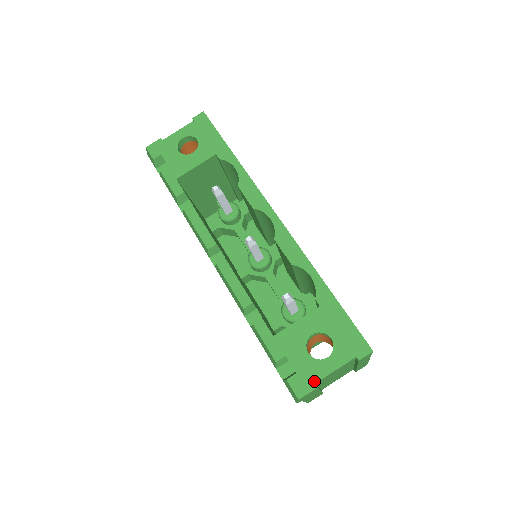
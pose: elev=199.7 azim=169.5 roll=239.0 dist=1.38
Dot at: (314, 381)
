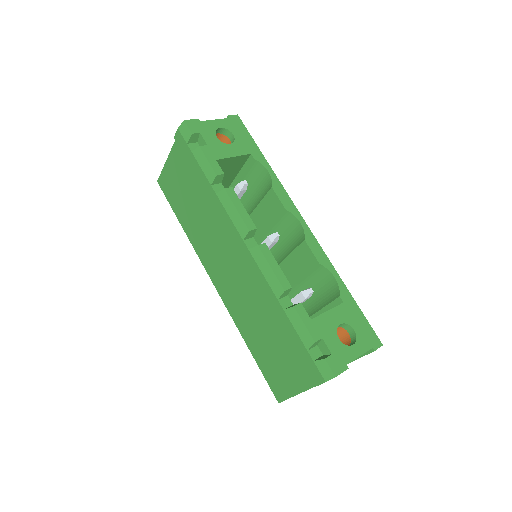
Dot at: (346, 363)
